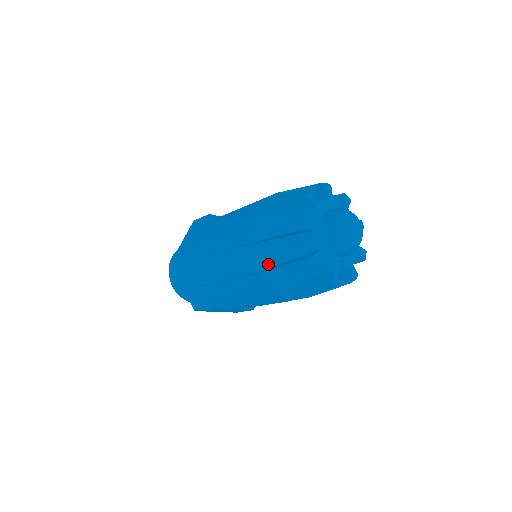
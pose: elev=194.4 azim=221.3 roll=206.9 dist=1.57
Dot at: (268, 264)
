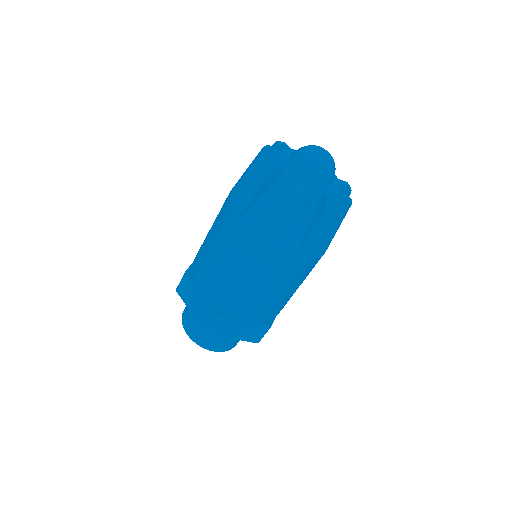
Dot at: occluded
